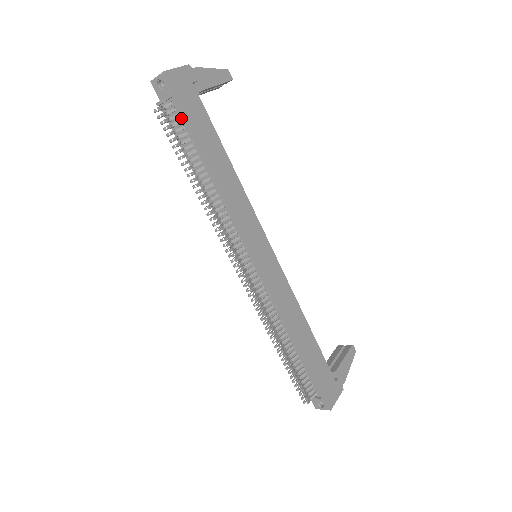
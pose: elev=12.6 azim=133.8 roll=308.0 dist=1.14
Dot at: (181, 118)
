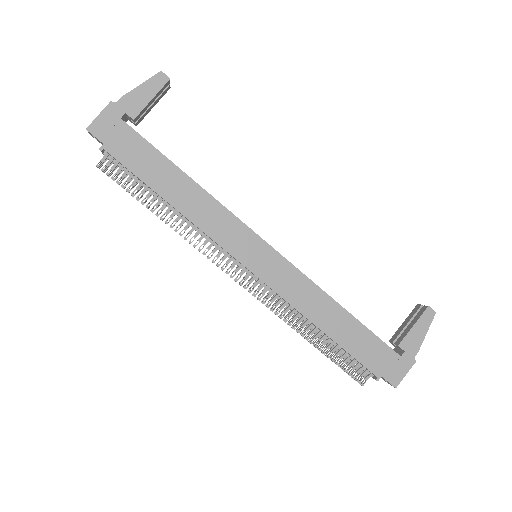
Dot at: (120, 163)
